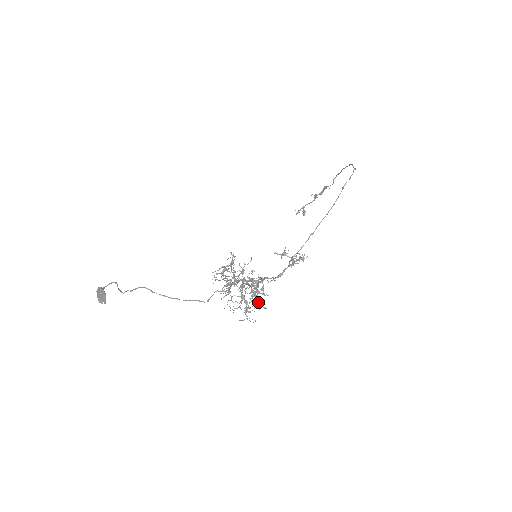
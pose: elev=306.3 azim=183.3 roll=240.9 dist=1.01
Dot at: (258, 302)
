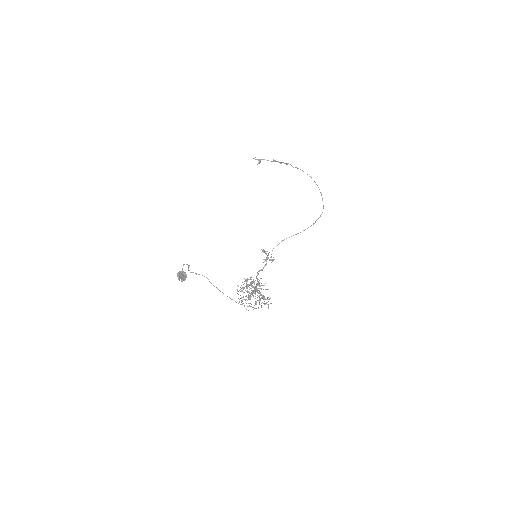
Dot at: occluded
